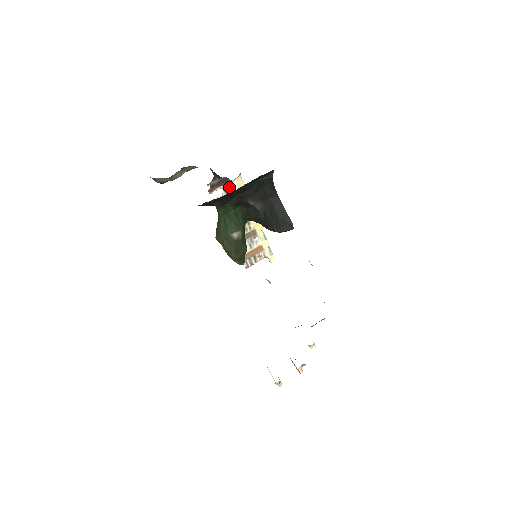
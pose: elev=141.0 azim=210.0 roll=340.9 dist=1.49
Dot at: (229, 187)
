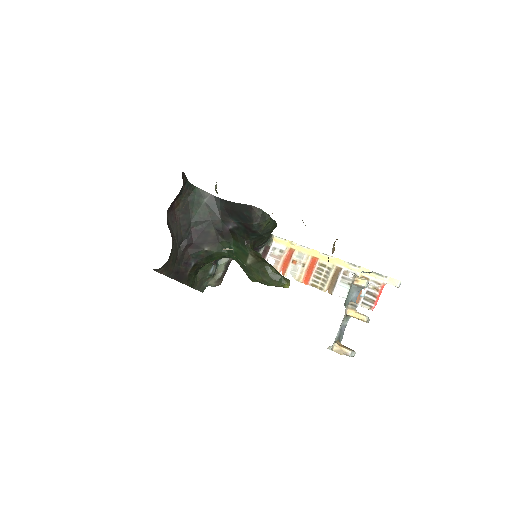
Dot at: (276, 252)
